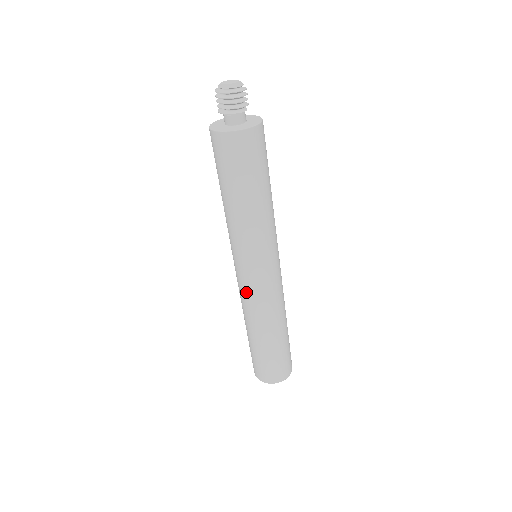
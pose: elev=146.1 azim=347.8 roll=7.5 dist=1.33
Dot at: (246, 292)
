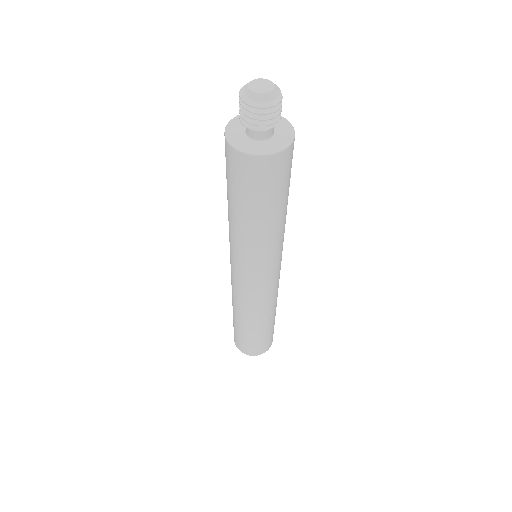
Dot at: (232, 281)
